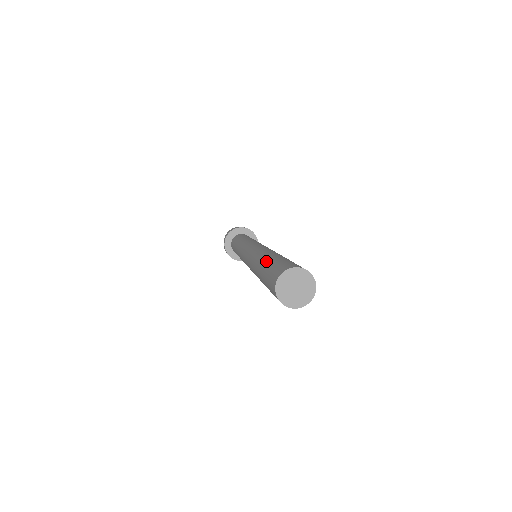
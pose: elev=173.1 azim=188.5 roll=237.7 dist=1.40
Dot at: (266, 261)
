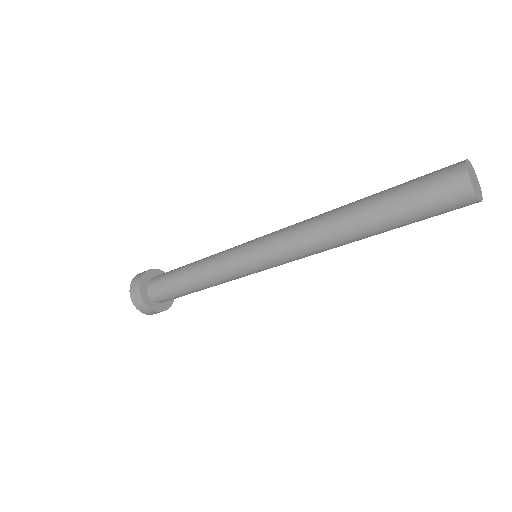
Dot at: occluded
